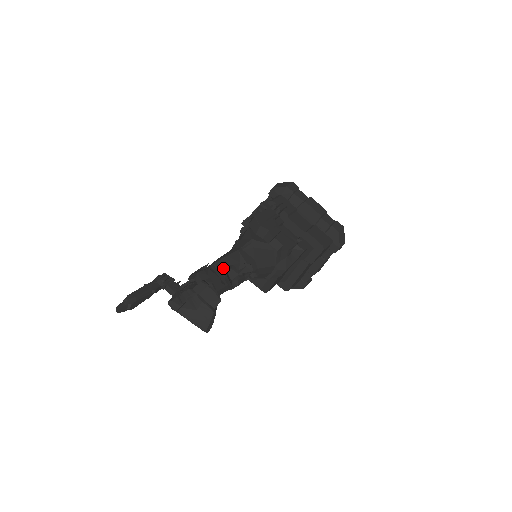
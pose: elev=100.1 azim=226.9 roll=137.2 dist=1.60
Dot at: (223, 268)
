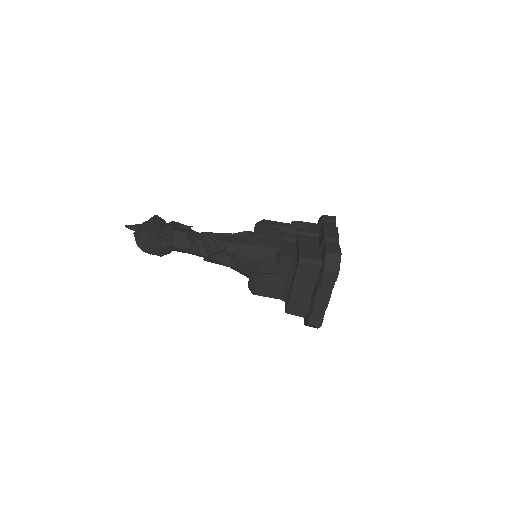
Dot at: (204, 237)
